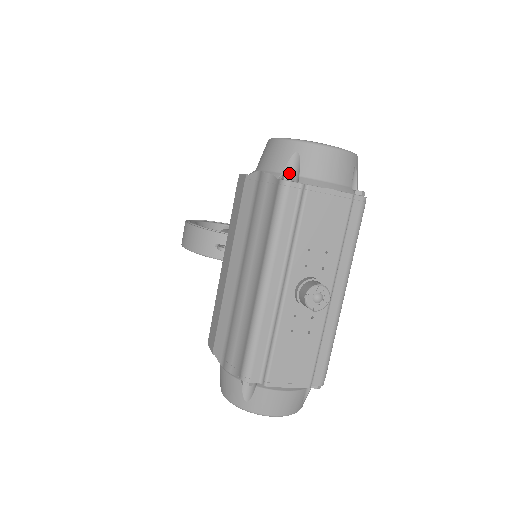
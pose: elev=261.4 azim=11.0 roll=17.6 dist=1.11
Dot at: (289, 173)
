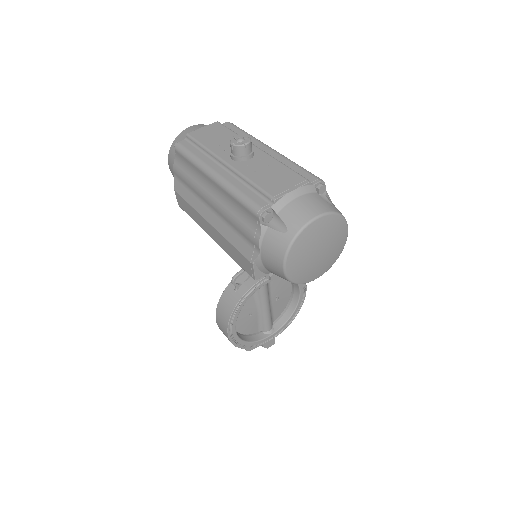
Dot at: occluded
